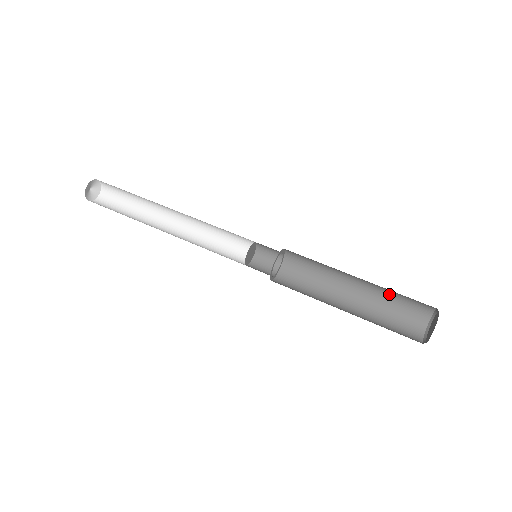
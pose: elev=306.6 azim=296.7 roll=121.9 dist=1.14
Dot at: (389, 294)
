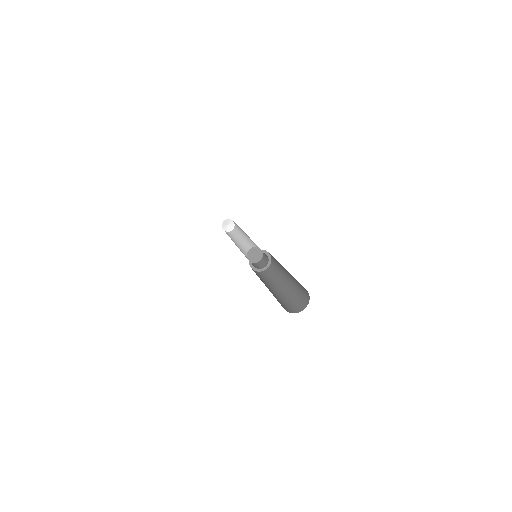
Dot at: (292, 295)
